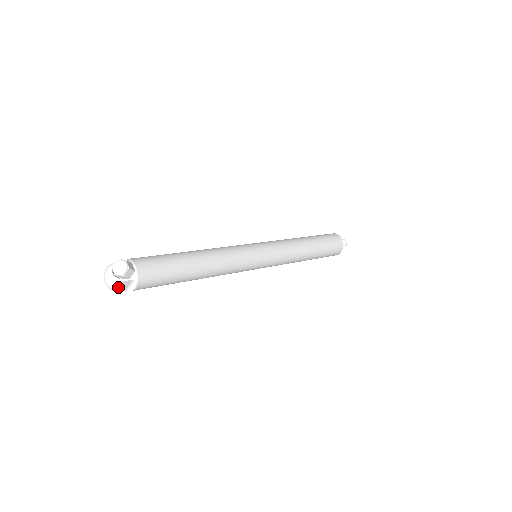
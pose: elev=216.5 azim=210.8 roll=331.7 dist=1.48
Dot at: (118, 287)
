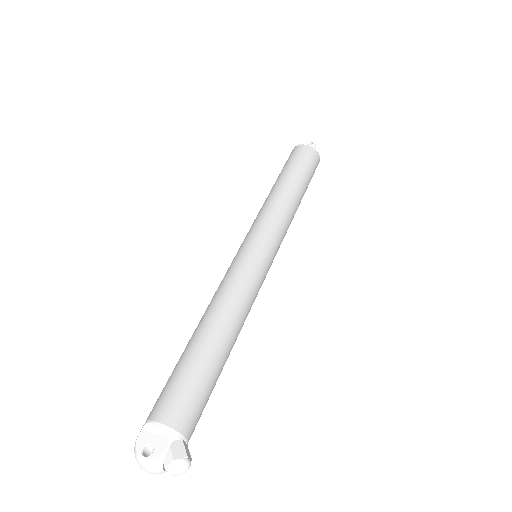
Dot at: occluded
